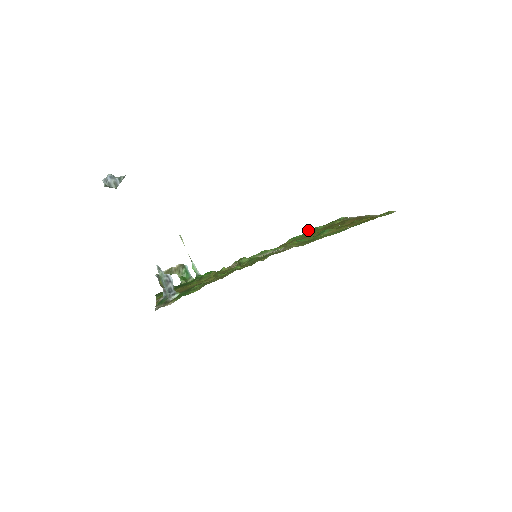
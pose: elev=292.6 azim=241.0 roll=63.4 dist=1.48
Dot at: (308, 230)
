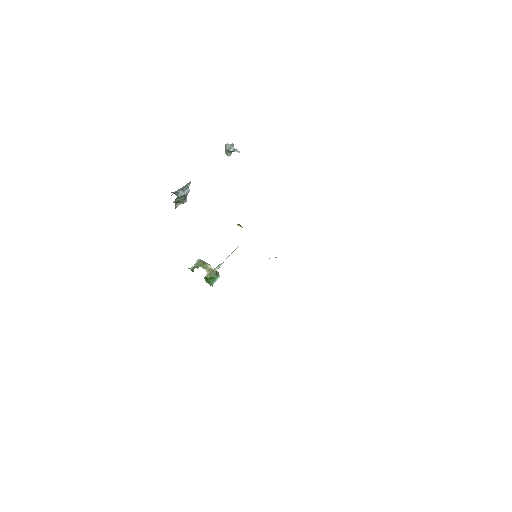
Dot at: occluded
